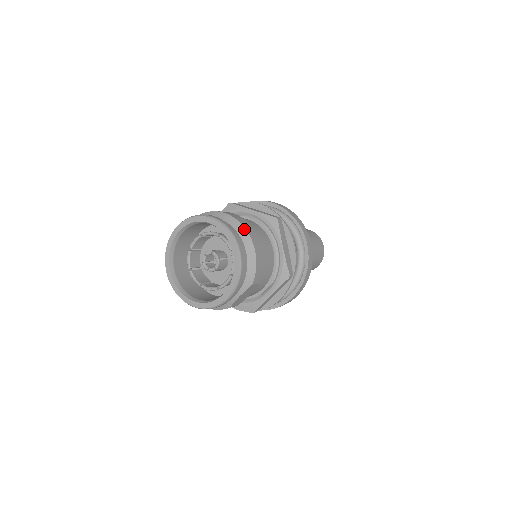
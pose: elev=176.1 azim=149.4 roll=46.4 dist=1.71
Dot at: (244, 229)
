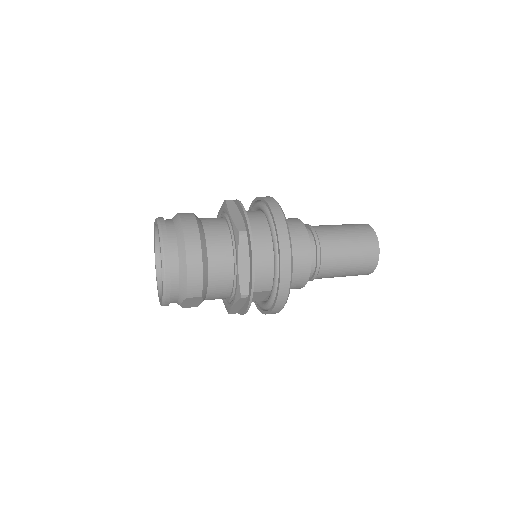
Dot at: (183, 243)
